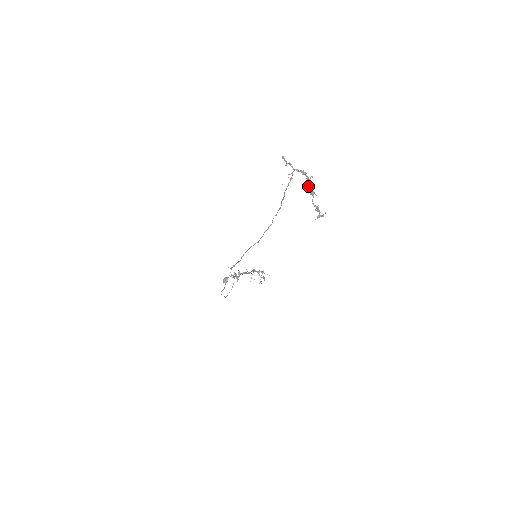
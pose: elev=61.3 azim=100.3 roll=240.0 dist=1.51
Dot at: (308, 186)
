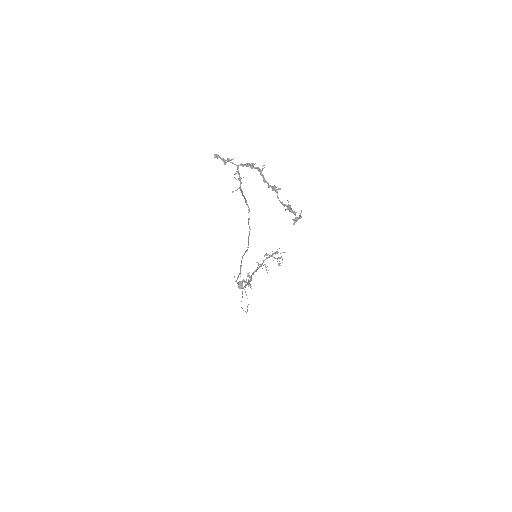
Dot at: (264, 181)
